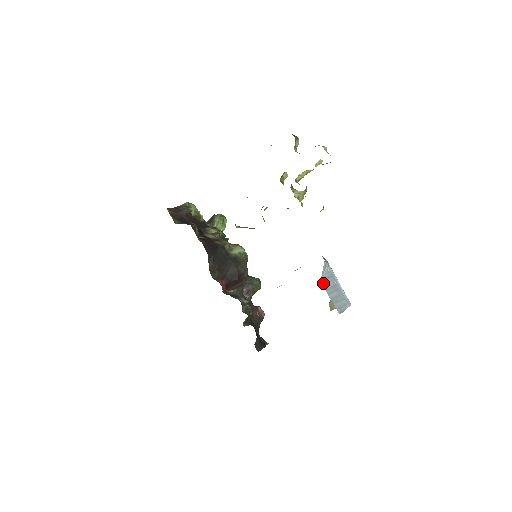
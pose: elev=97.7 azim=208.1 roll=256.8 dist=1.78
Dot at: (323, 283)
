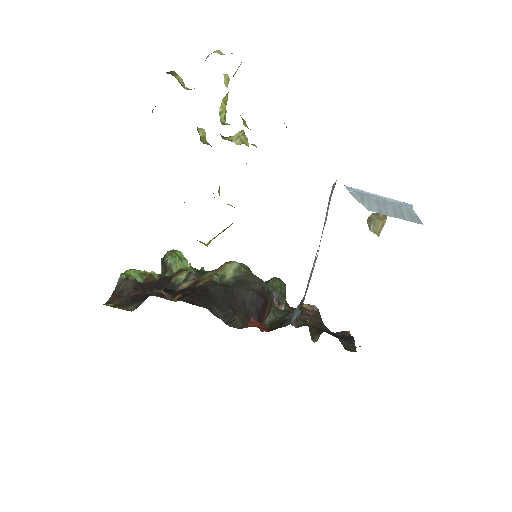
Dot at: (368, 209)
